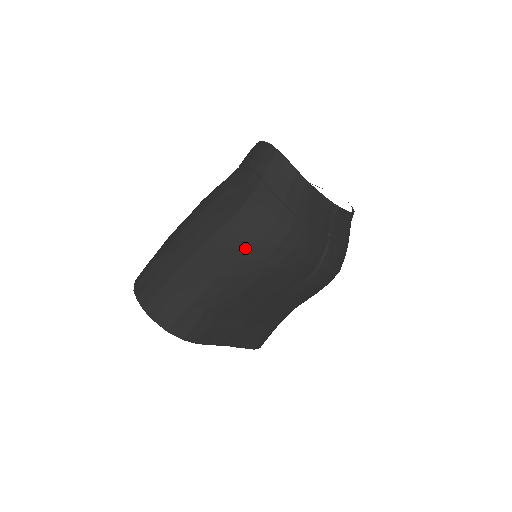
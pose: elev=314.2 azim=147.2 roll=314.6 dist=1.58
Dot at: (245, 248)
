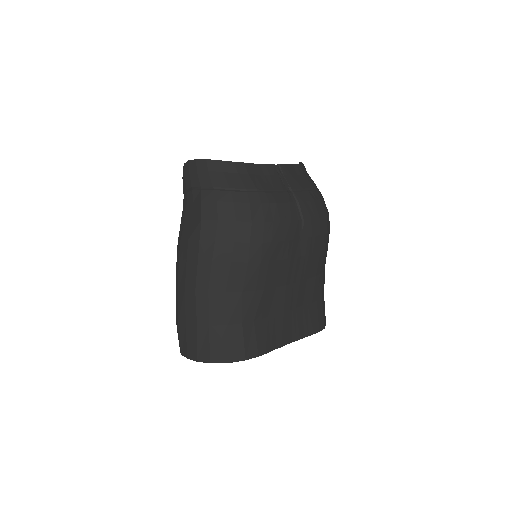
Dot at: (228, 246)
